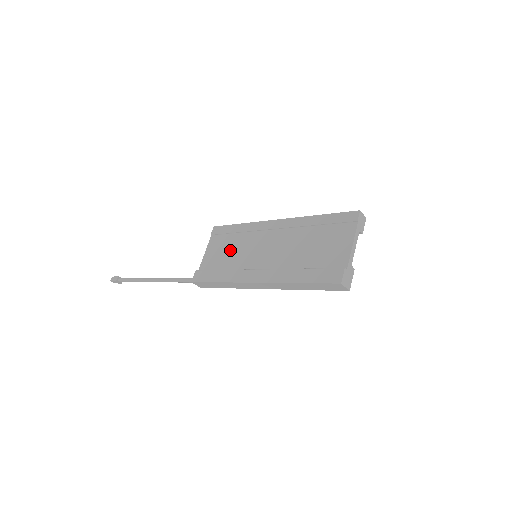
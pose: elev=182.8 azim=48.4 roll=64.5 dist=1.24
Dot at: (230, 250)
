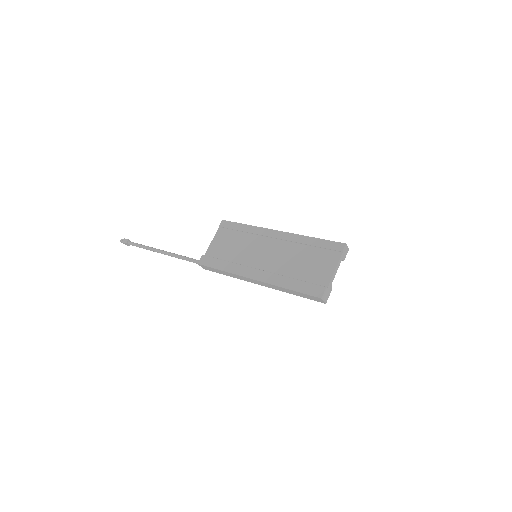
Dot at: (235, 245)
